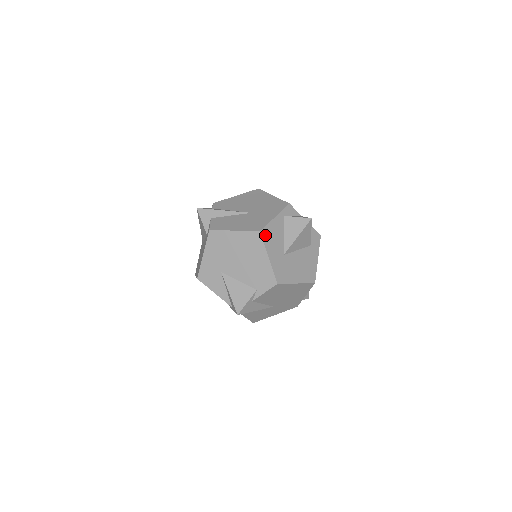
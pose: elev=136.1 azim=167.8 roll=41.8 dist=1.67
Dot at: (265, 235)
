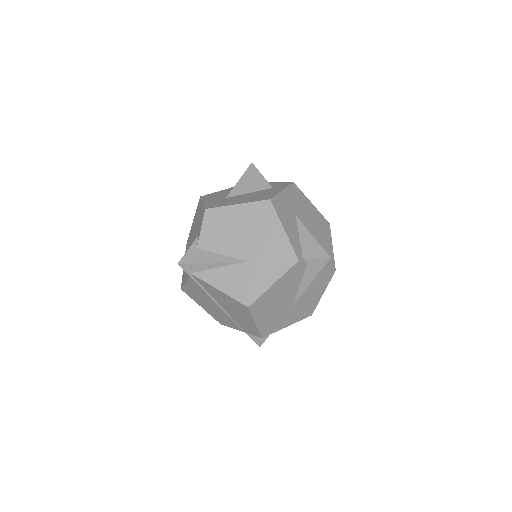
Dot at: (206, 197)
